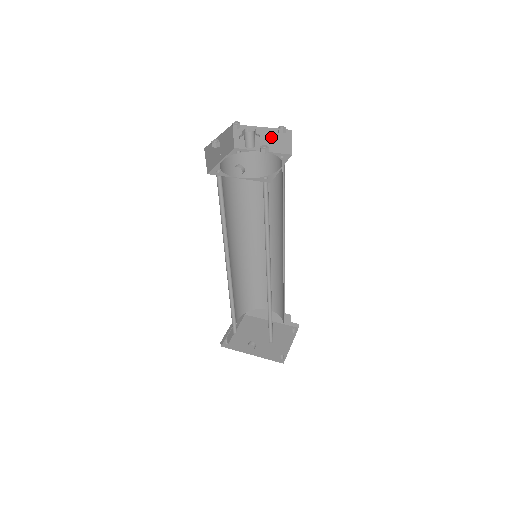
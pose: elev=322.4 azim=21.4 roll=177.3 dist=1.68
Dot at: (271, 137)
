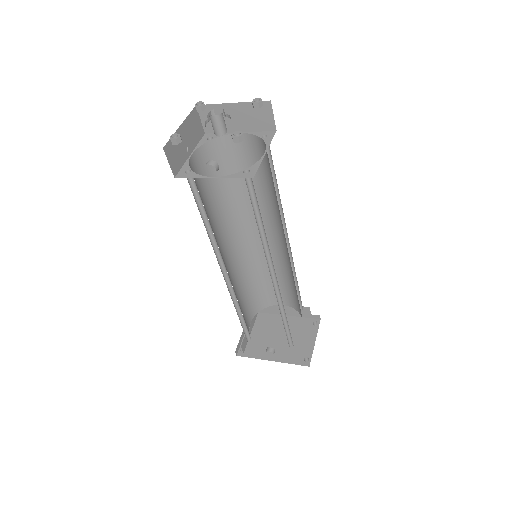
Dot at: (246, 113)
